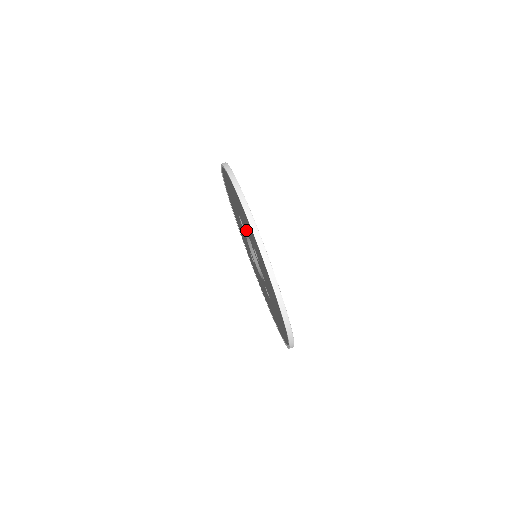
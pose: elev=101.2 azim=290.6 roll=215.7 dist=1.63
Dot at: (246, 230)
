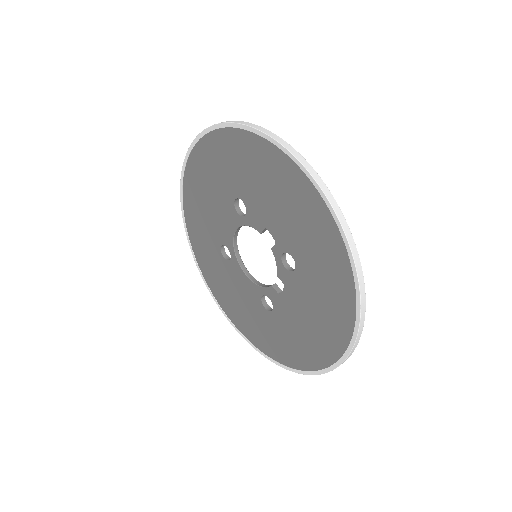
Dot at: (269, 225)
